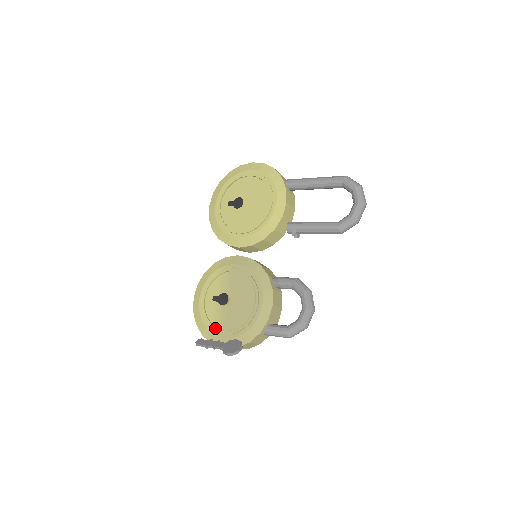
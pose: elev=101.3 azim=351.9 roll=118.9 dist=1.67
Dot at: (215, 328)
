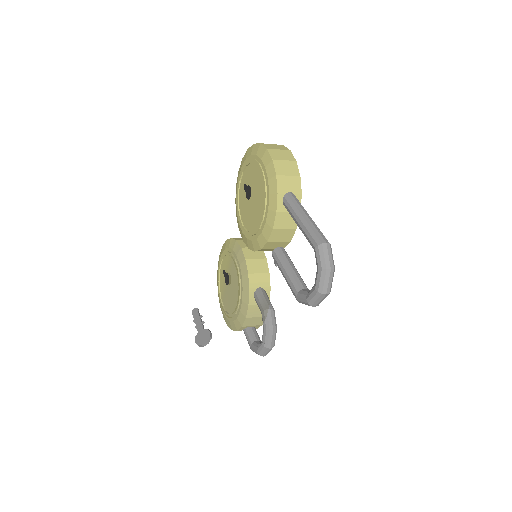
Dot at: (220, 298)
